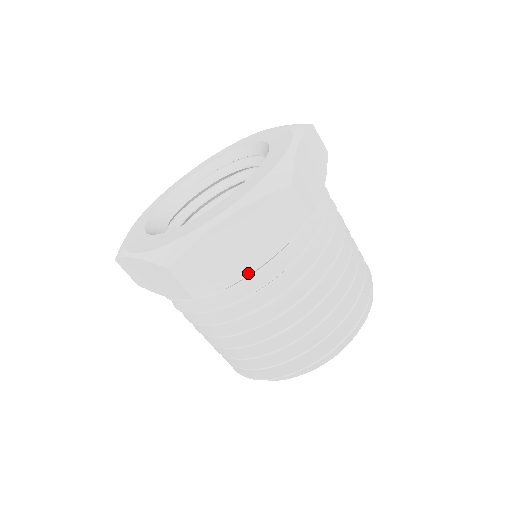
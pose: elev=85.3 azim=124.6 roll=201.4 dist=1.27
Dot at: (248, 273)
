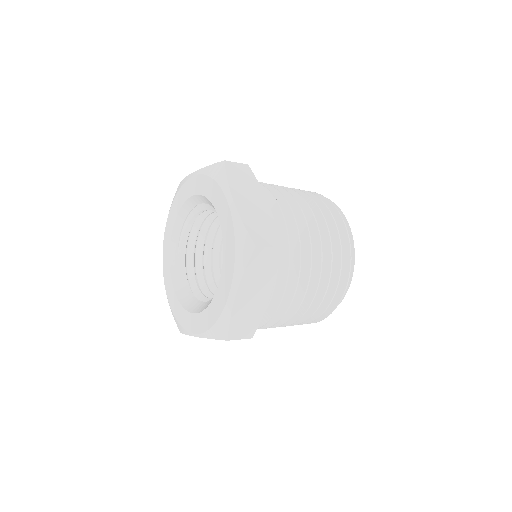
Dot at: (270, 300)
